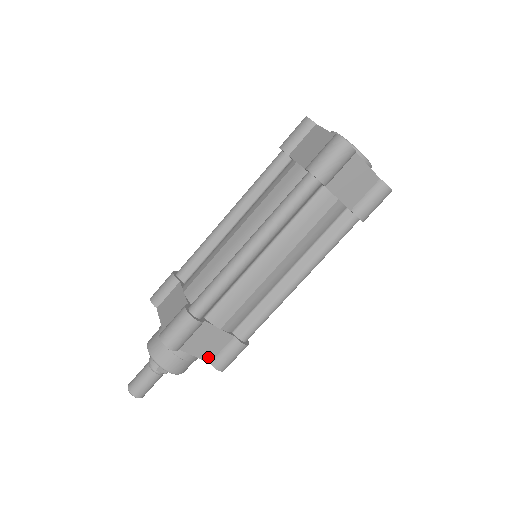
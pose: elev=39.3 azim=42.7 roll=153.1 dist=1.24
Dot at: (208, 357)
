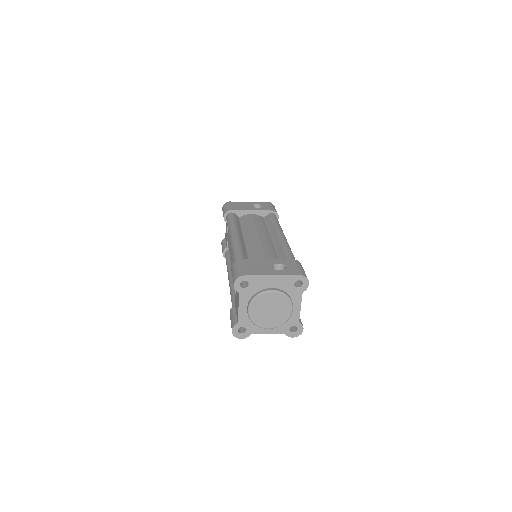
Dot at: occluded
